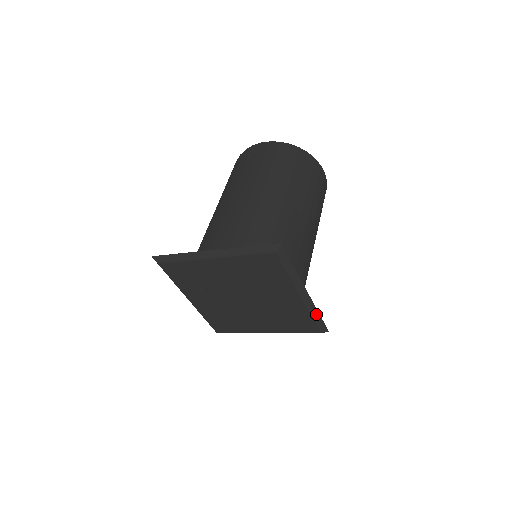
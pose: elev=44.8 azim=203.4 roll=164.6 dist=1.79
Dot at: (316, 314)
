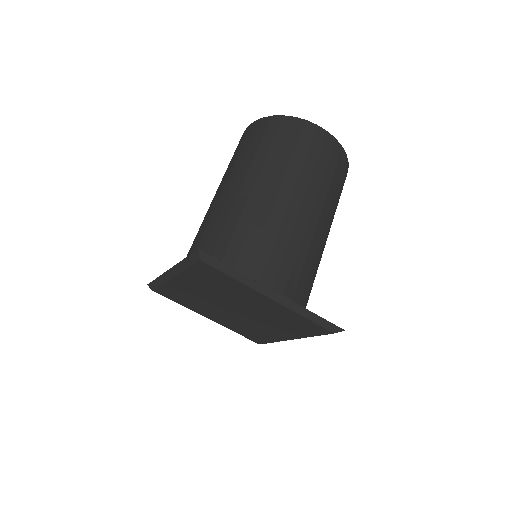
Dot at: occluded
